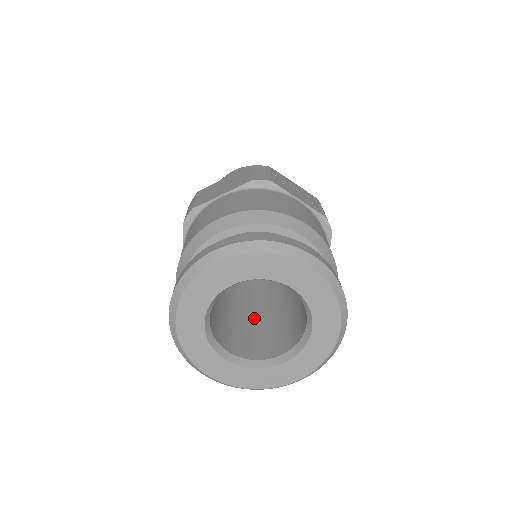
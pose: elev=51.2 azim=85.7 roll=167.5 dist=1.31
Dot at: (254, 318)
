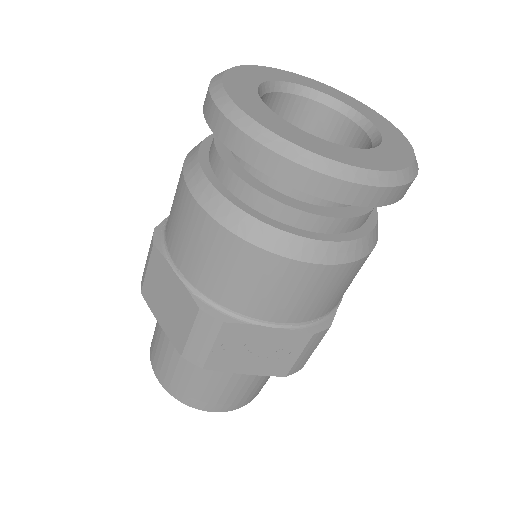
Dot at: occluded
